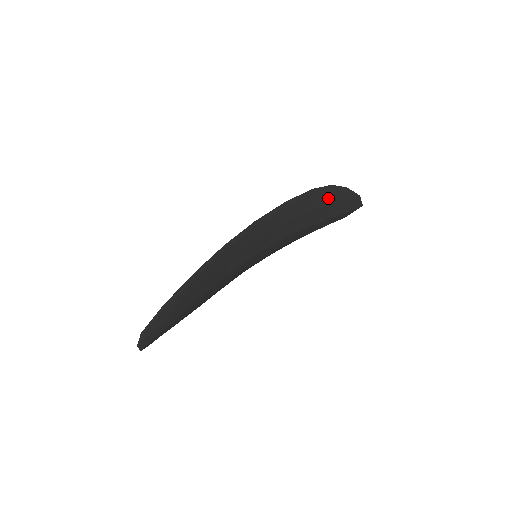
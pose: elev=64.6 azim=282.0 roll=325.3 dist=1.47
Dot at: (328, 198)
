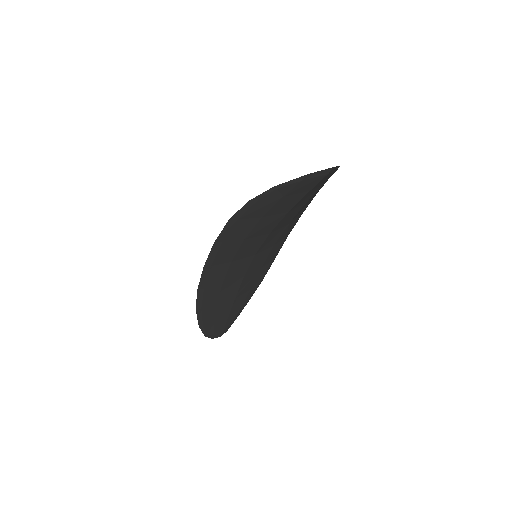
Dot at: (263, 206)
